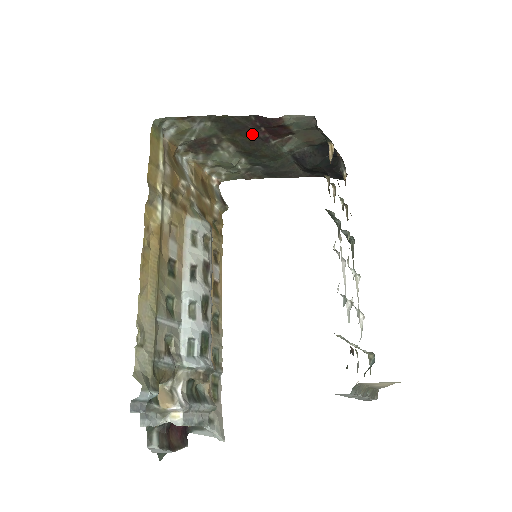
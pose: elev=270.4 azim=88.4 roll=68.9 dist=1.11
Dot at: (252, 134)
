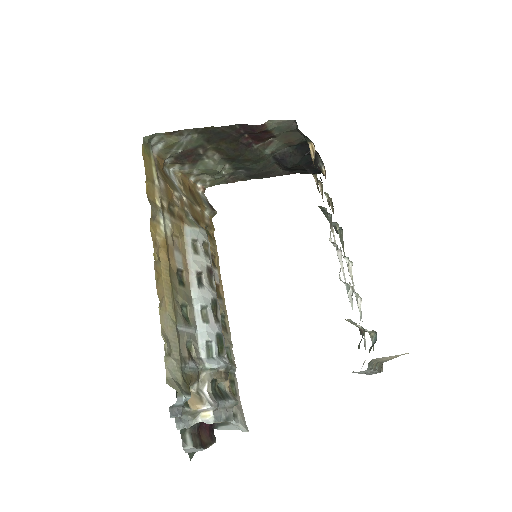
Dot at: (236, 141)
